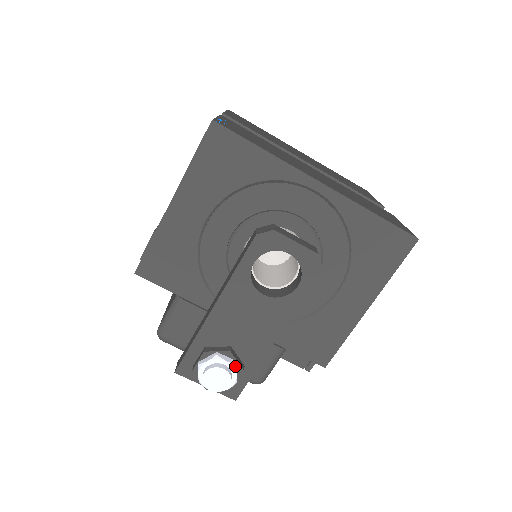
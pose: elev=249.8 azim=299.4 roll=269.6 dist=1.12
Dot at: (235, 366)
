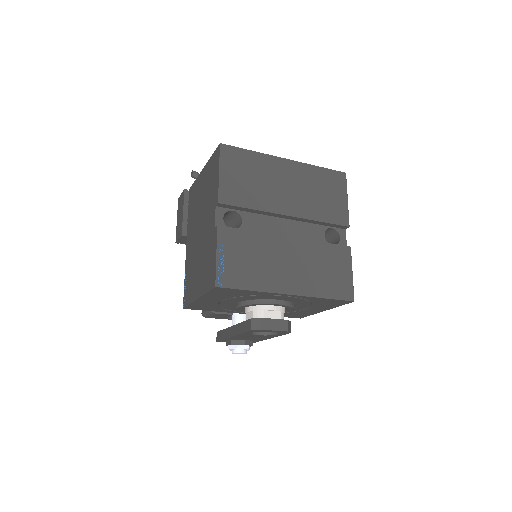
Dot at: (248, 349)
